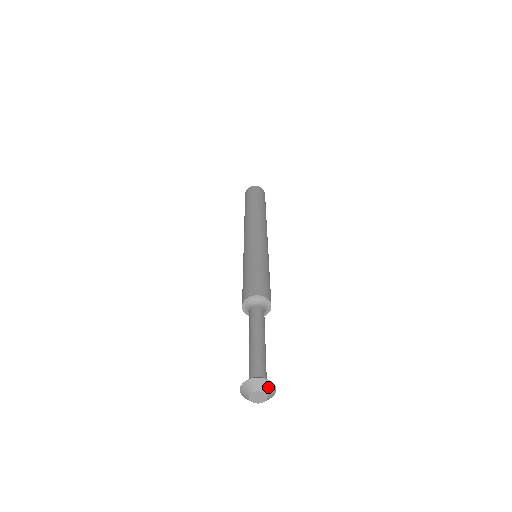
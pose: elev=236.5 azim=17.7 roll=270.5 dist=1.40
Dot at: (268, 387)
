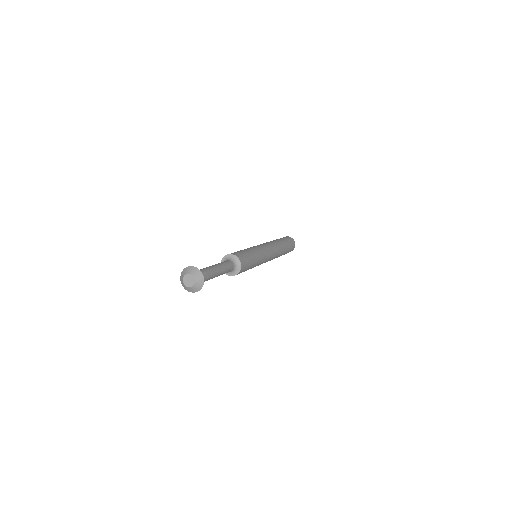
Dot at: (199, 282)
